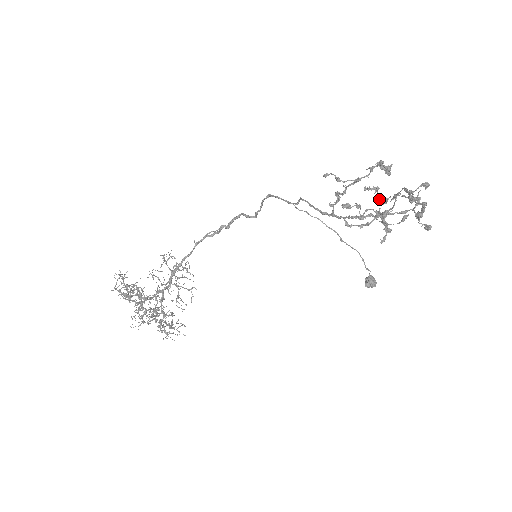
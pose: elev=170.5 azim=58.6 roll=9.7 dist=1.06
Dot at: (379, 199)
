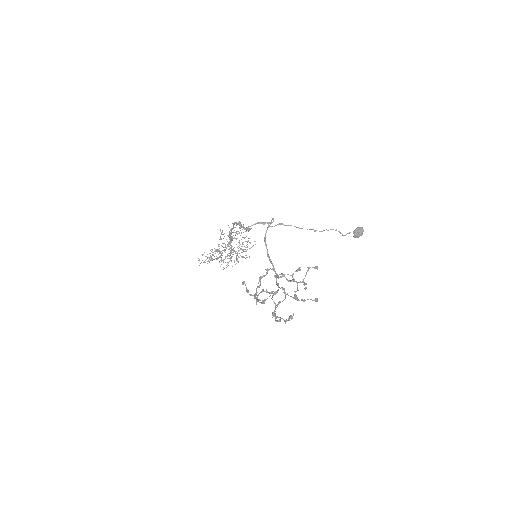
Dot at: occluded
